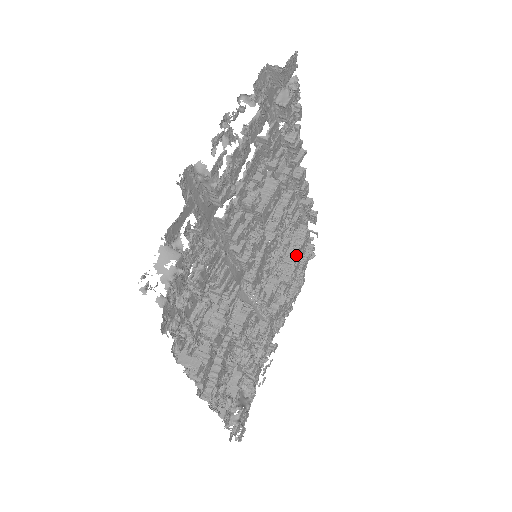
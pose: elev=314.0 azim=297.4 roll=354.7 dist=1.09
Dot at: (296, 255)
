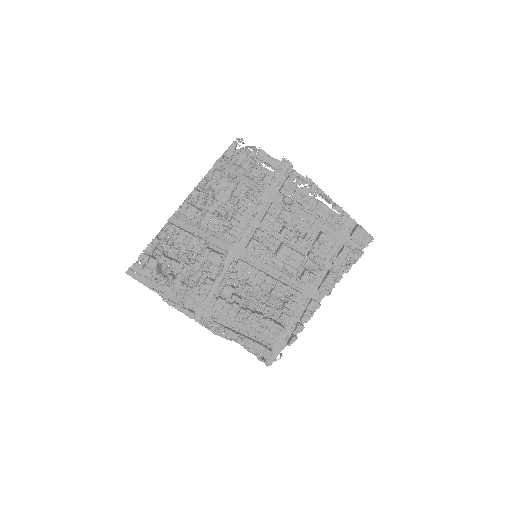
Dot at: (262, 314)
